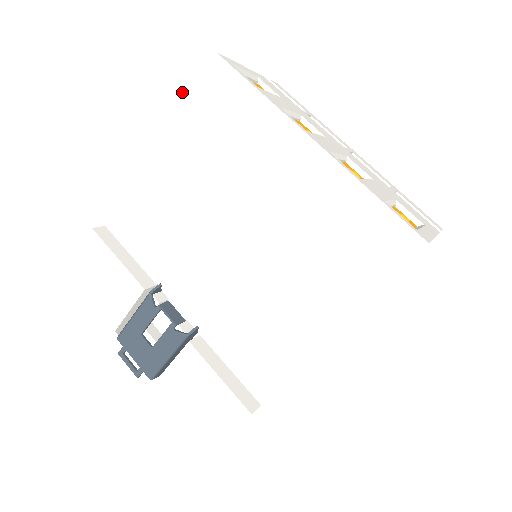
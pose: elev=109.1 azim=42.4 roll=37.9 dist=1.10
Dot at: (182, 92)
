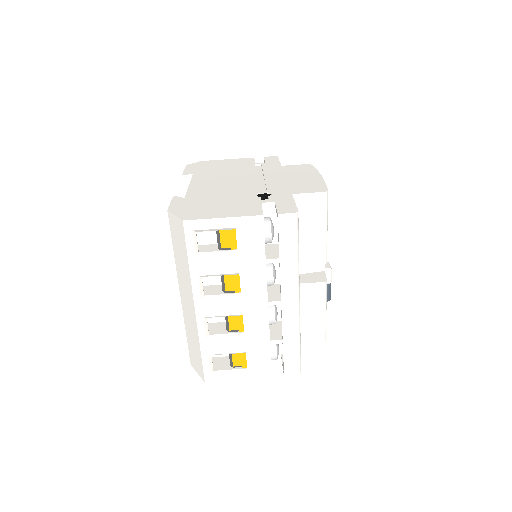
Dot at: (168, 216)
